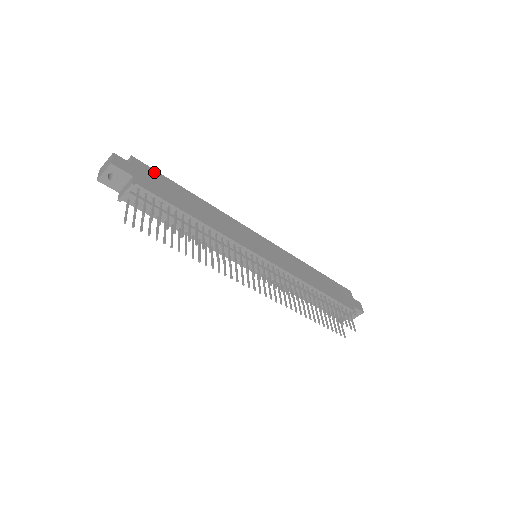
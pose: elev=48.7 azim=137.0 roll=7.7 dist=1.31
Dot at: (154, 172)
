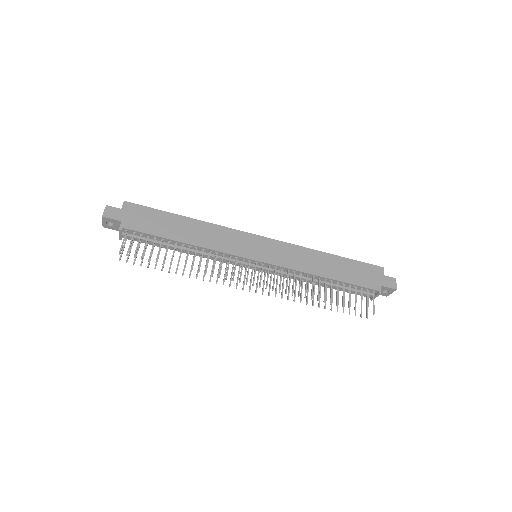
Dot at: (144, 209)
